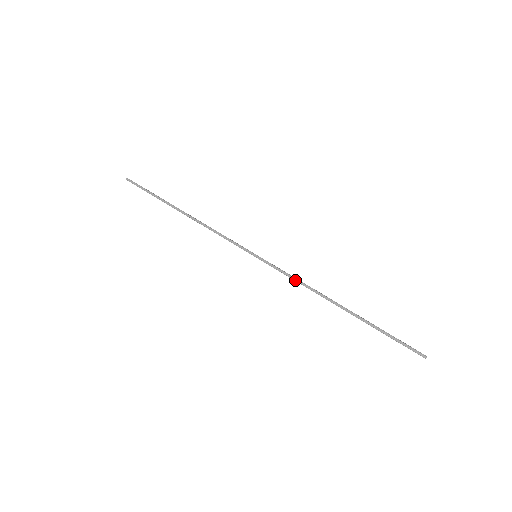
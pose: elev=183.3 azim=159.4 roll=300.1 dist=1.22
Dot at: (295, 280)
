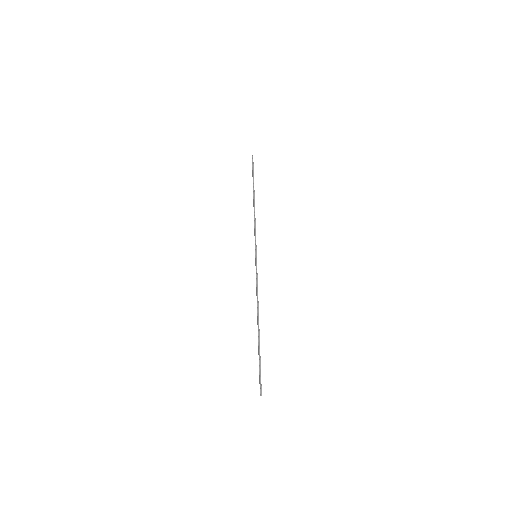
Dot at: (256, 288)
